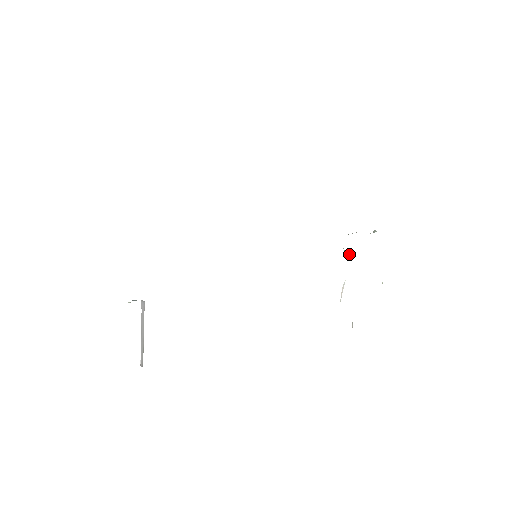
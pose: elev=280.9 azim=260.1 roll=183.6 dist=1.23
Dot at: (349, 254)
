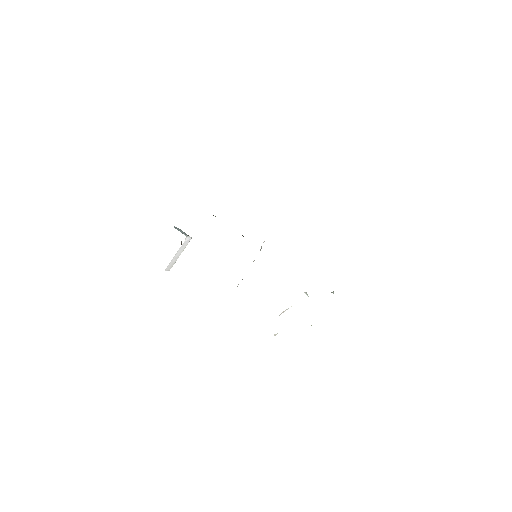
Dot at: (307, 294)
